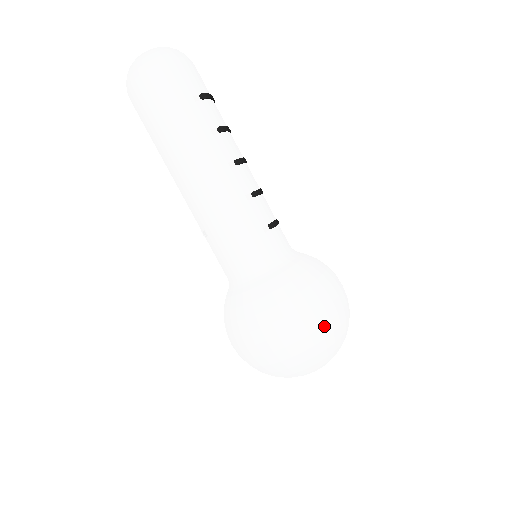
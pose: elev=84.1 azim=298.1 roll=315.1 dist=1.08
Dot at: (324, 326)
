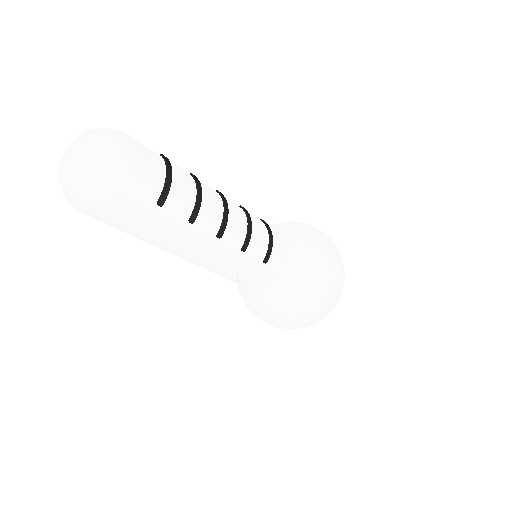
Dot at: (321, 316)
